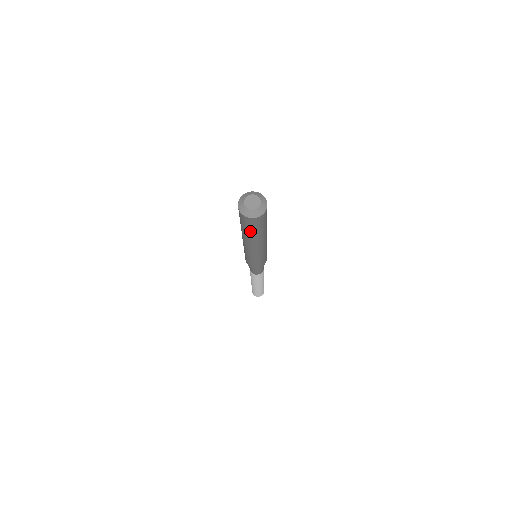
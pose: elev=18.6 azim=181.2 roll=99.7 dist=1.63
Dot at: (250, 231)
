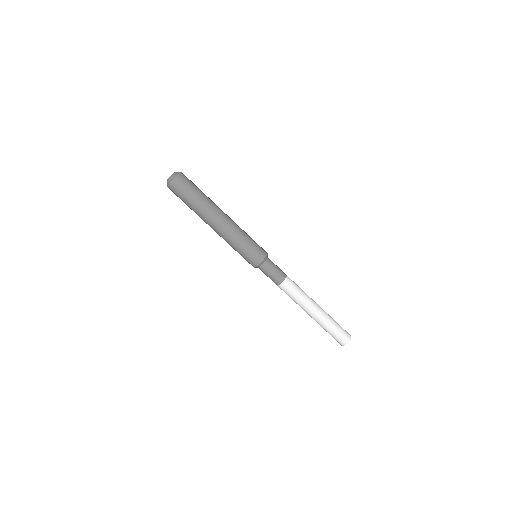
Dot at: (188, 202)
